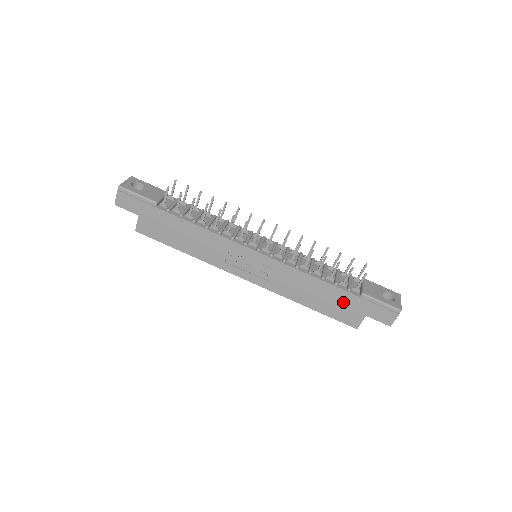
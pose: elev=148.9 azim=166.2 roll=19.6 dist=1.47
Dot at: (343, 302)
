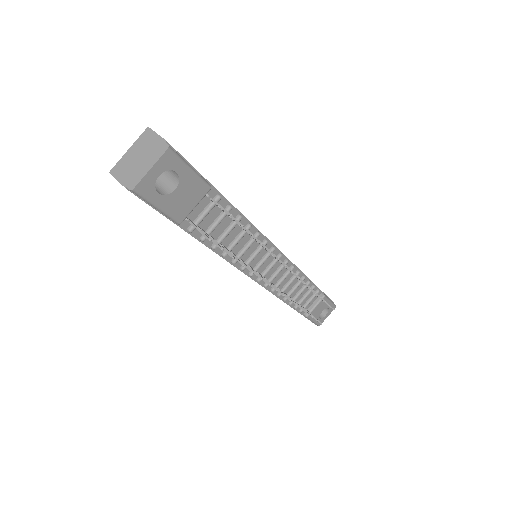
Dot at: occluded
